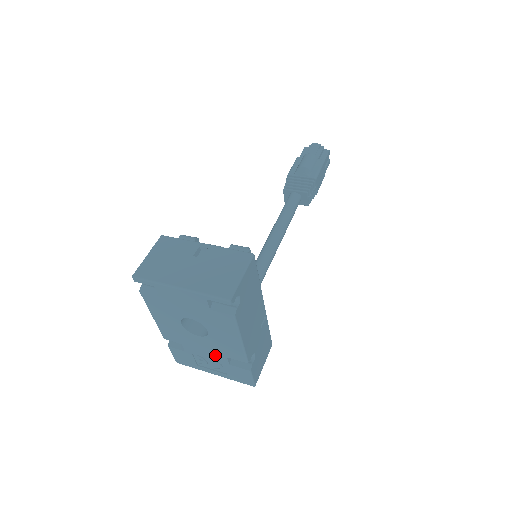
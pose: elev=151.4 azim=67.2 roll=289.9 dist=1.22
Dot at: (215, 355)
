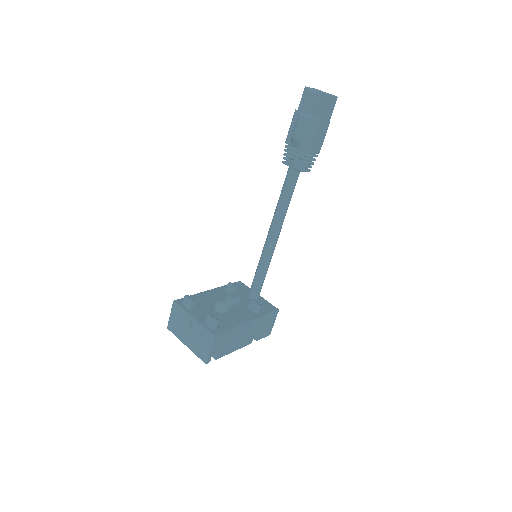
Dot at: occluded
